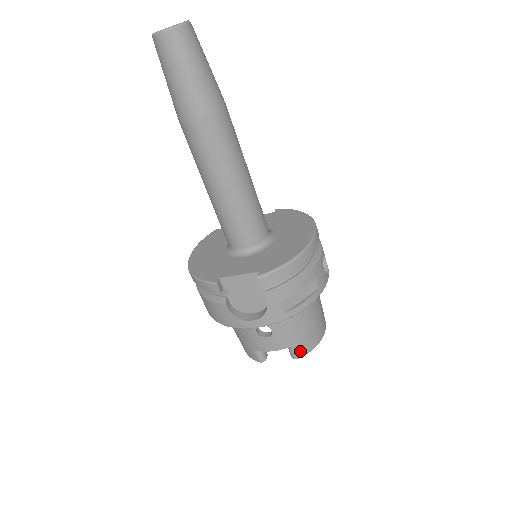
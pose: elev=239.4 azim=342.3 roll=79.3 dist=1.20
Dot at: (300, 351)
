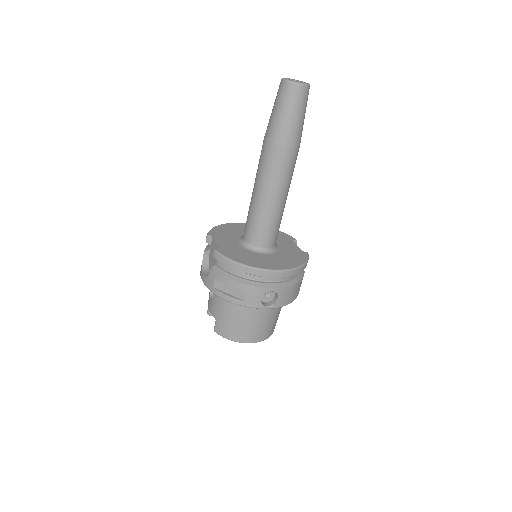
Dot at: (218, 328)
